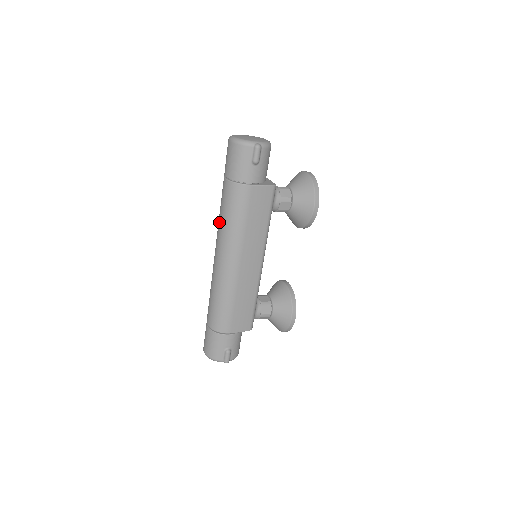
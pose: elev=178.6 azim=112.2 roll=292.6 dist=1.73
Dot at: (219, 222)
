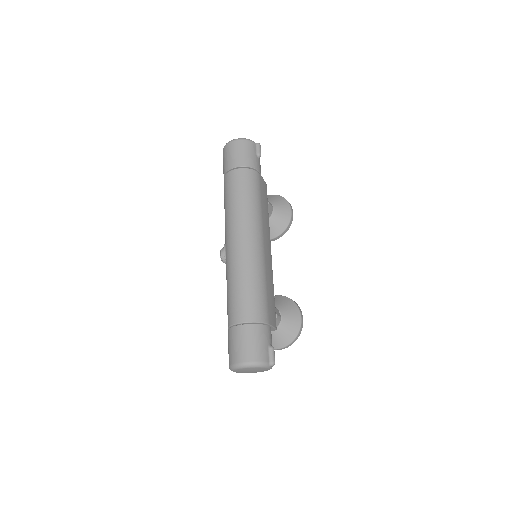
Dot at: (234, 207)
